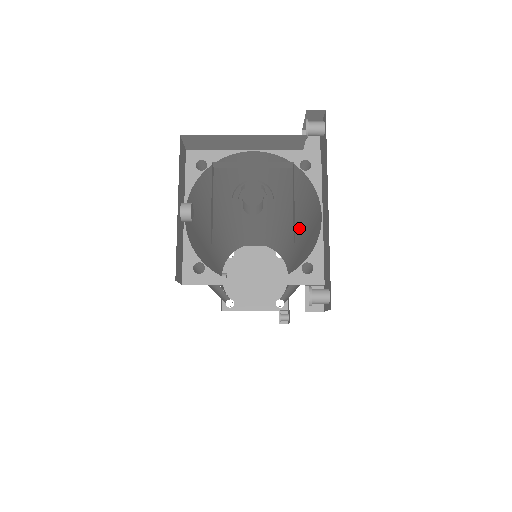
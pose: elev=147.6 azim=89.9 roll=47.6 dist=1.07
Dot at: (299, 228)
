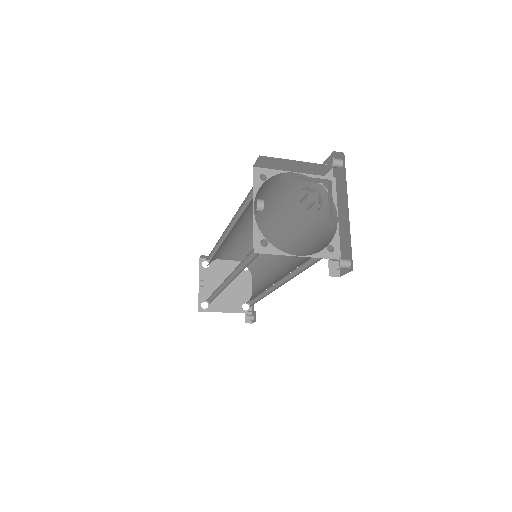
Dot at: (295, 235)
